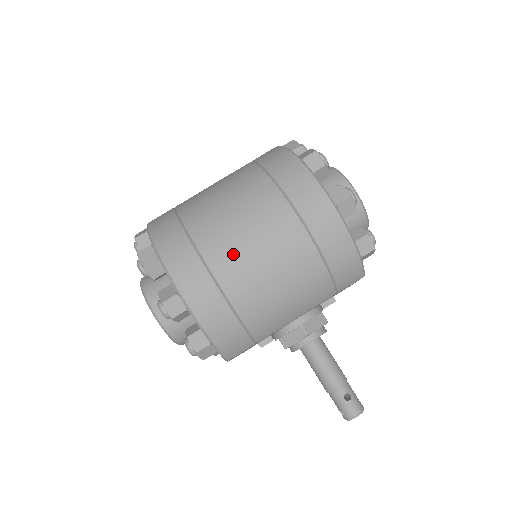
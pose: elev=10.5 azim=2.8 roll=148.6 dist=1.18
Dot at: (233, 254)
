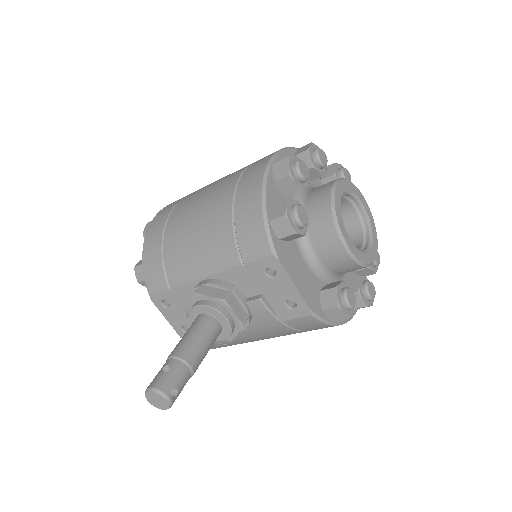
Dot at: (194, 195)
